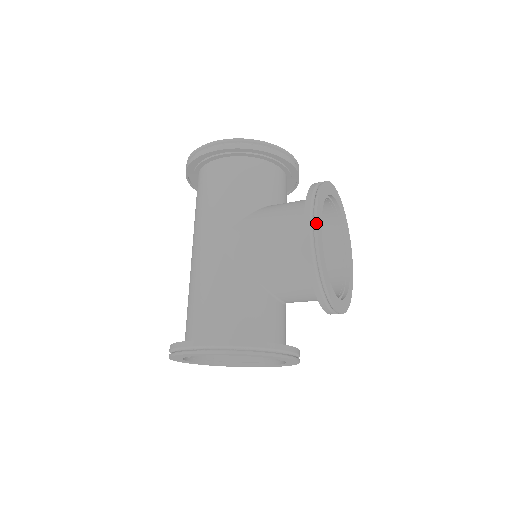
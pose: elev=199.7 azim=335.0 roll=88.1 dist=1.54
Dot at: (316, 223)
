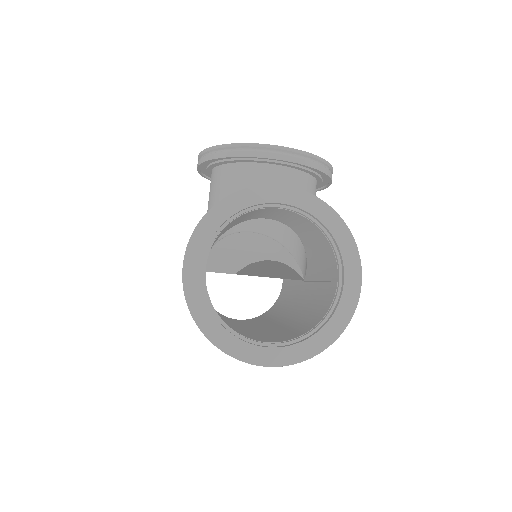
Dot at: (198, 157)
